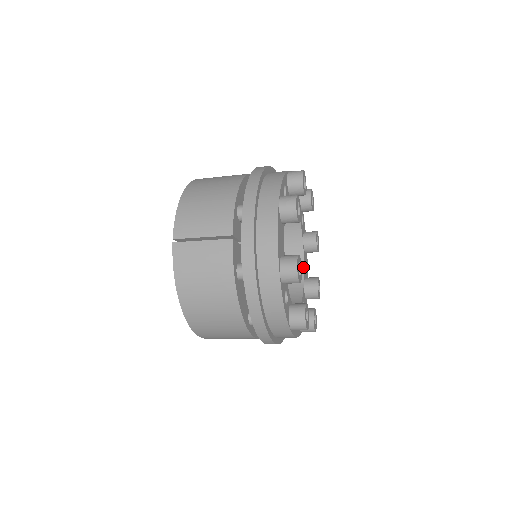
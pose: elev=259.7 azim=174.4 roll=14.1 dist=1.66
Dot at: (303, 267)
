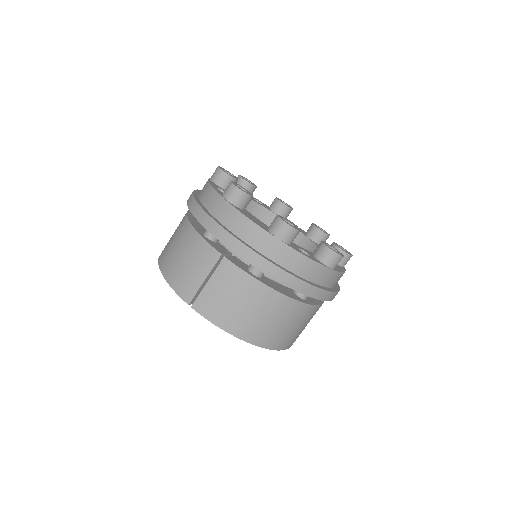
Dot at: occluded
